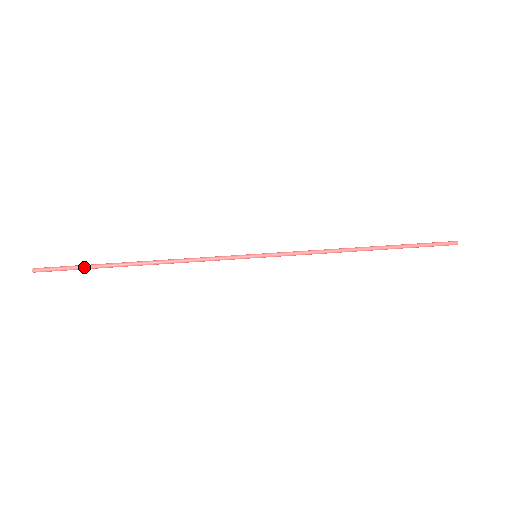
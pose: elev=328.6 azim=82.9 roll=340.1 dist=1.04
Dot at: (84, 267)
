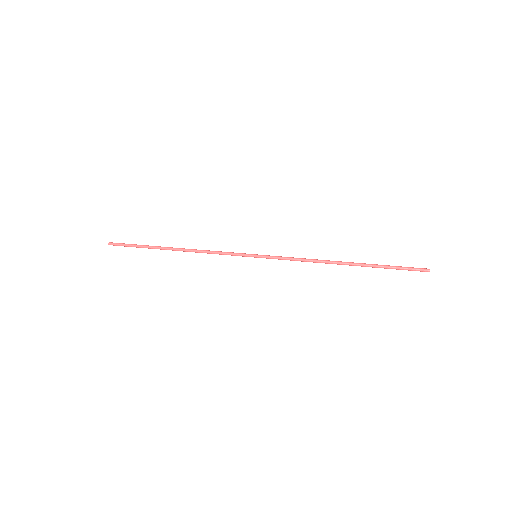
Dot at: (139, 247)
